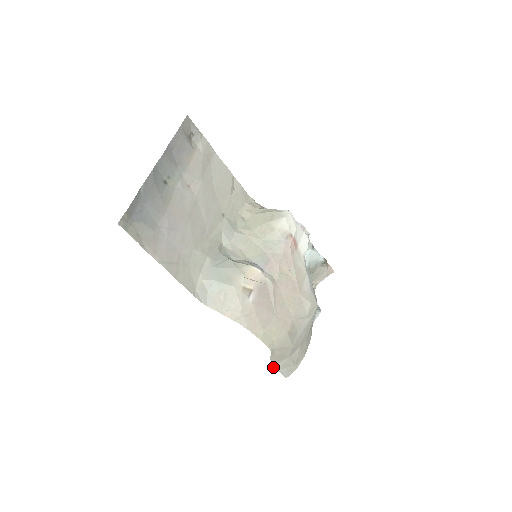
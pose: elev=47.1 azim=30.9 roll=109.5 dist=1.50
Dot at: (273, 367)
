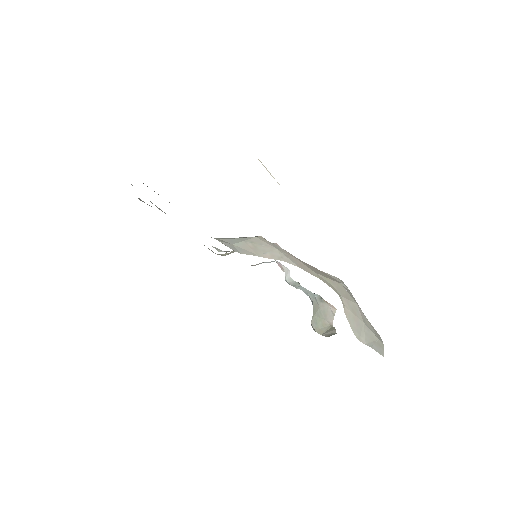
Dot at: occluded
